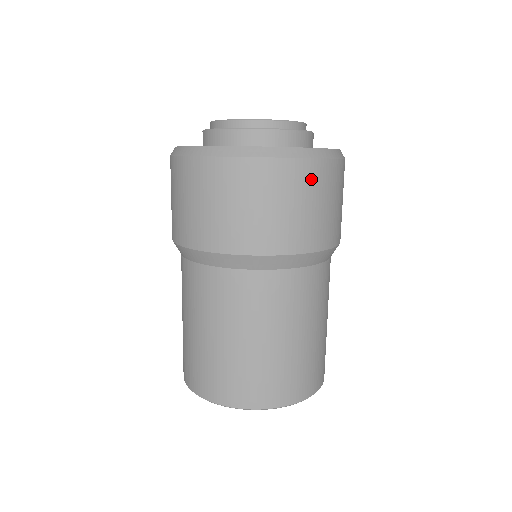
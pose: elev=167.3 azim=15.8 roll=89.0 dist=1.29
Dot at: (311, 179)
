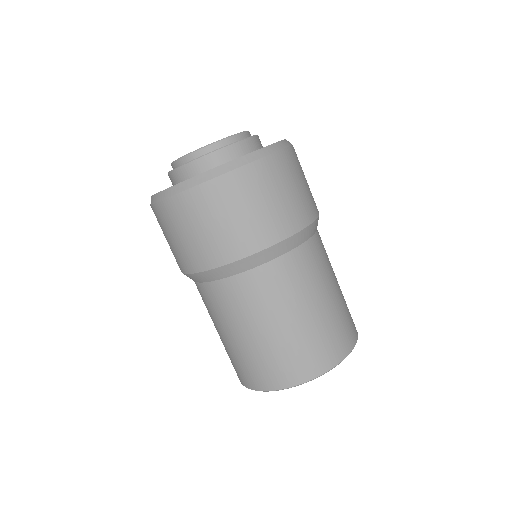
Dot at: (275, 172)
